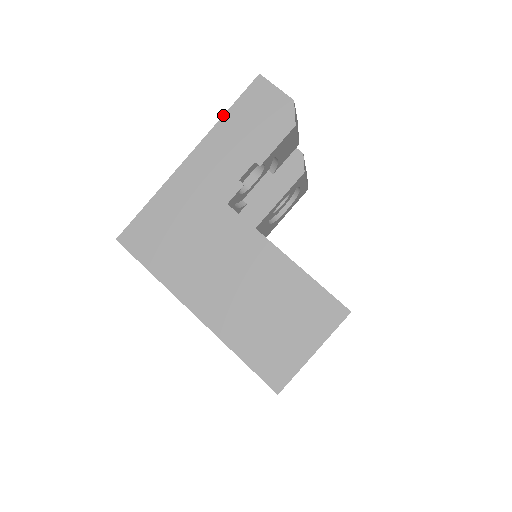
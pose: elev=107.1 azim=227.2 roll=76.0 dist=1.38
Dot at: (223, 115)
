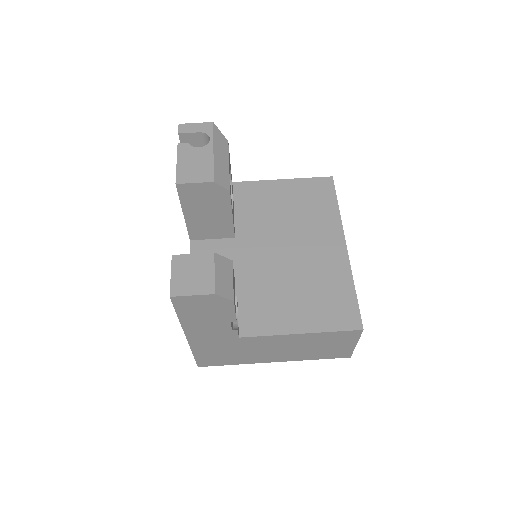
Dot at: occluded
